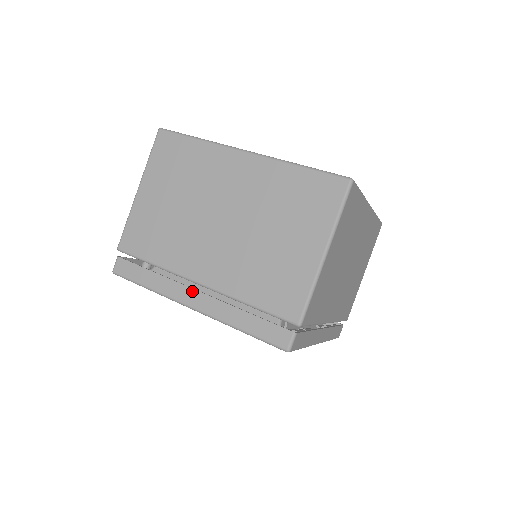
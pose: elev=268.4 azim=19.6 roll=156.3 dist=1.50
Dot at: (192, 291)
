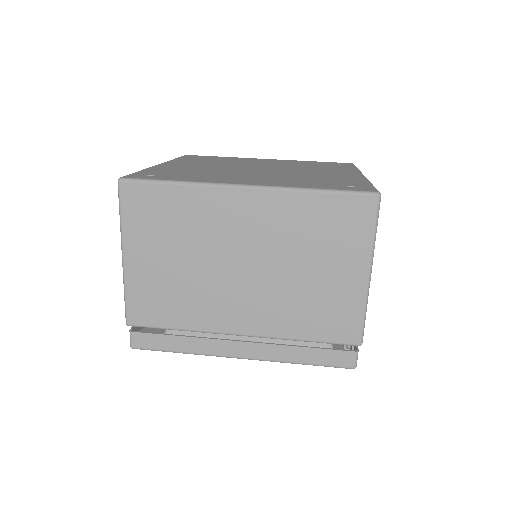
Dot at: (235, 343)
